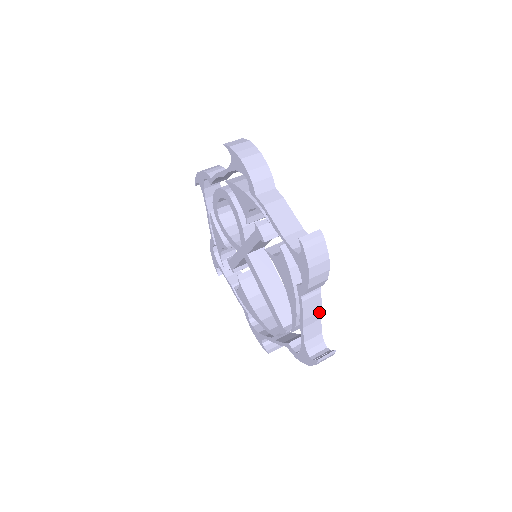
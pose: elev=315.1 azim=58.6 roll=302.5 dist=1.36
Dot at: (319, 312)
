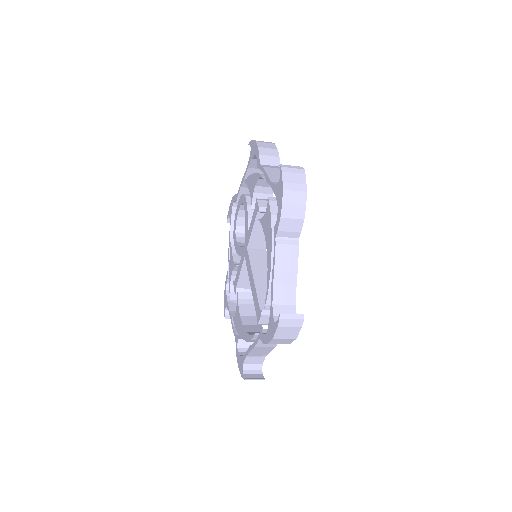
Dot at: (294, 271)
